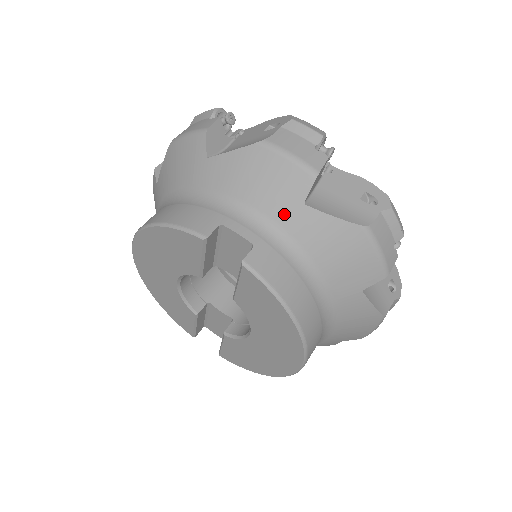
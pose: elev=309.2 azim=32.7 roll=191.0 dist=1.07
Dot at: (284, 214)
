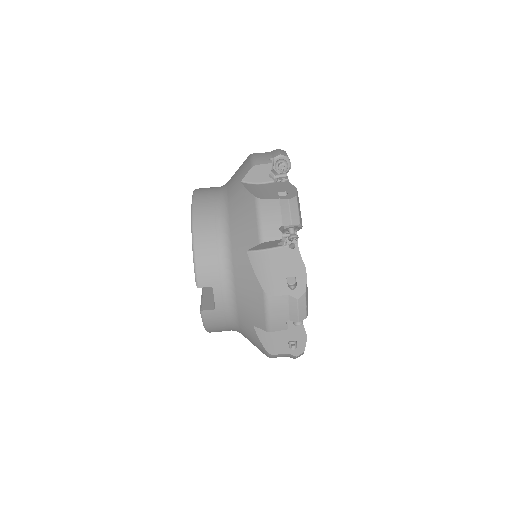
Dot at: (243, 315)
